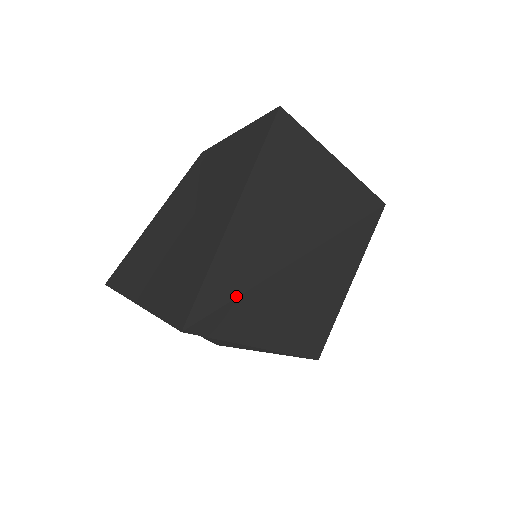
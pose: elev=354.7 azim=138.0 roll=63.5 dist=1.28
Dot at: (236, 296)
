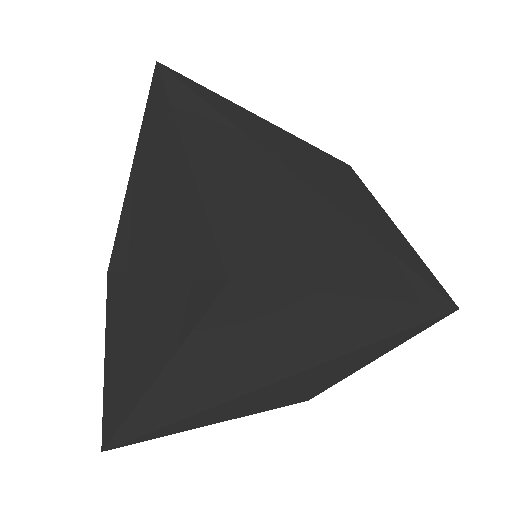
Dot at: (213, 107)
